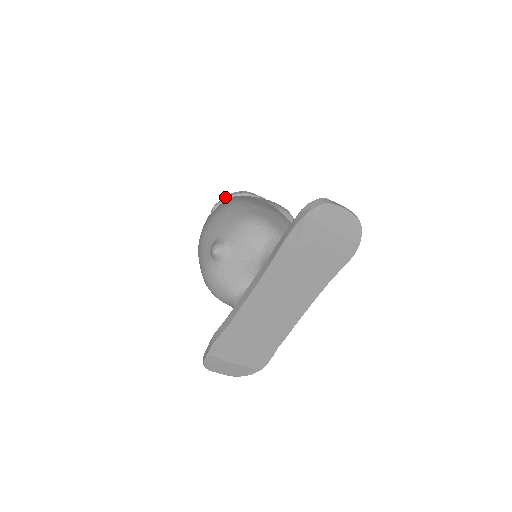
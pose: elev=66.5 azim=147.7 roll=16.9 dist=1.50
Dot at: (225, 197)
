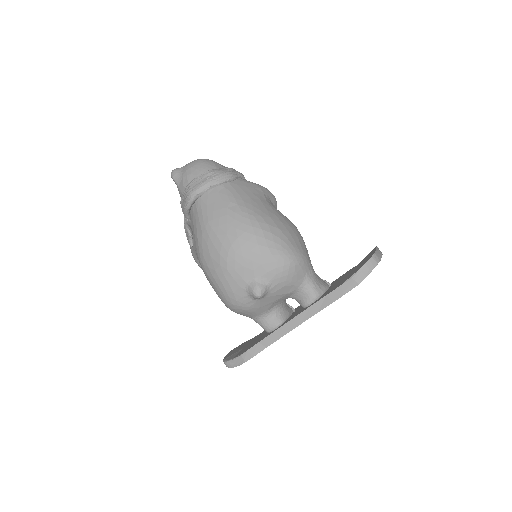
Dot at: (209, 185)
